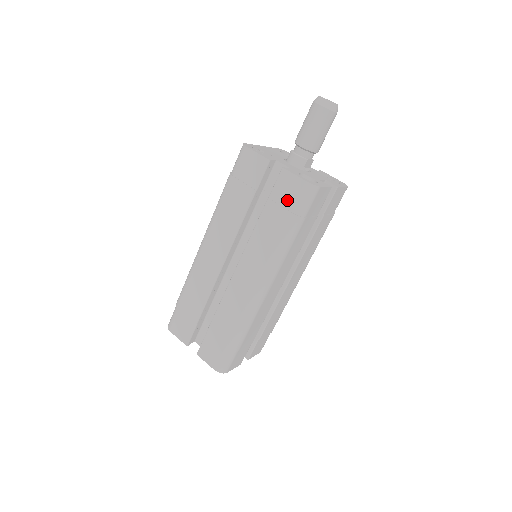
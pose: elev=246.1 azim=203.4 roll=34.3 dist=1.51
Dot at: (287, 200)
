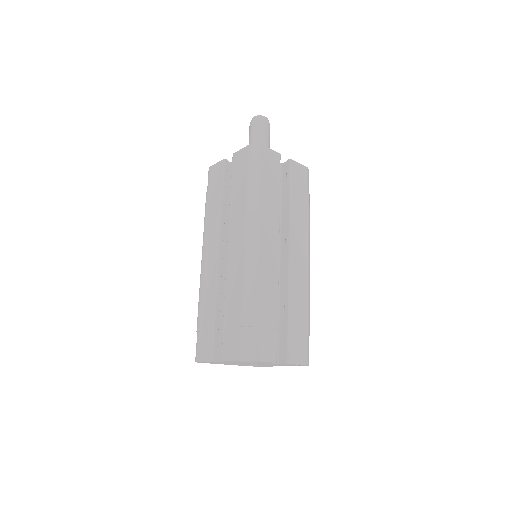
Dot at: (242, 168)
